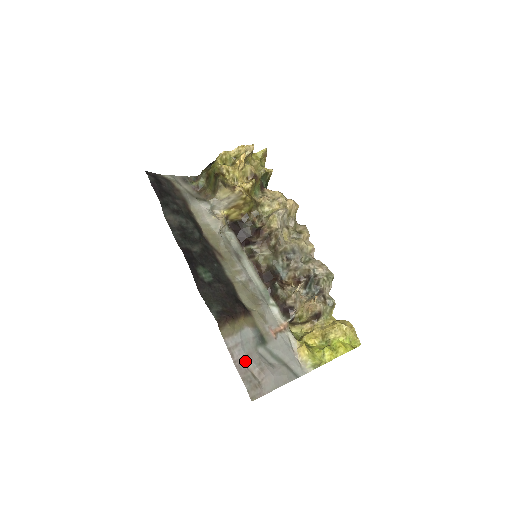
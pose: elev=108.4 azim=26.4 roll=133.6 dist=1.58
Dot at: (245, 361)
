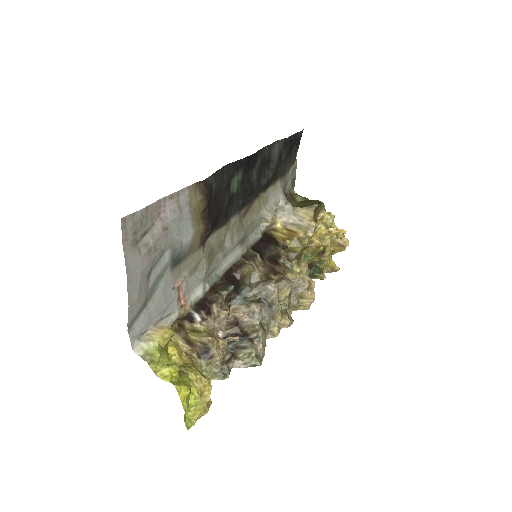
Dot at: (162, 221)
